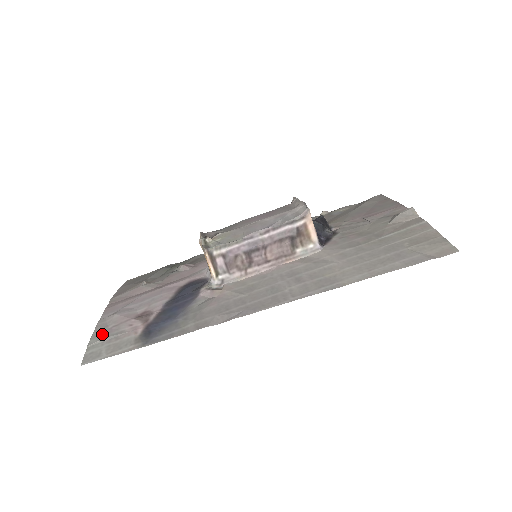
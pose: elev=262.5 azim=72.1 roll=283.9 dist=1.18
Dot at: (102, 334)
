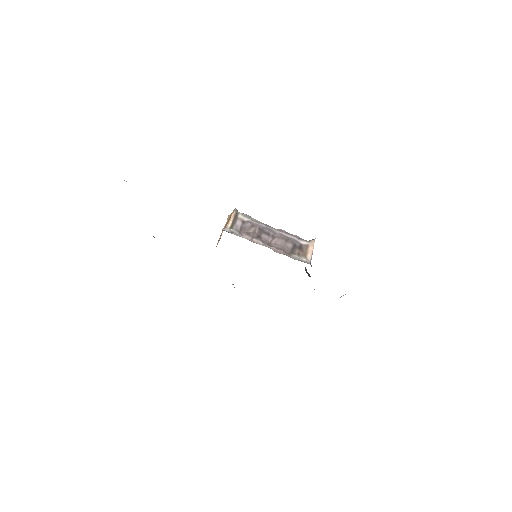
Dot at: occluded
